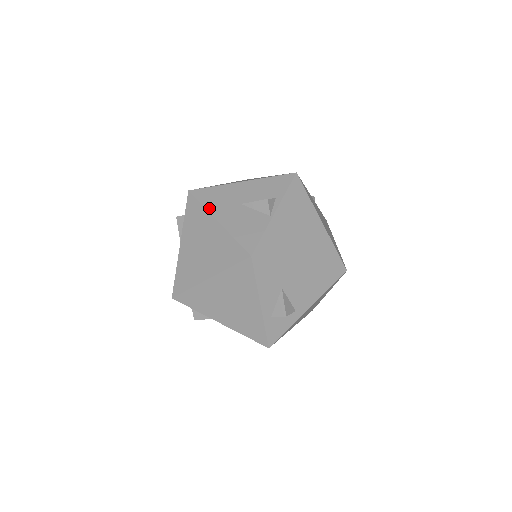
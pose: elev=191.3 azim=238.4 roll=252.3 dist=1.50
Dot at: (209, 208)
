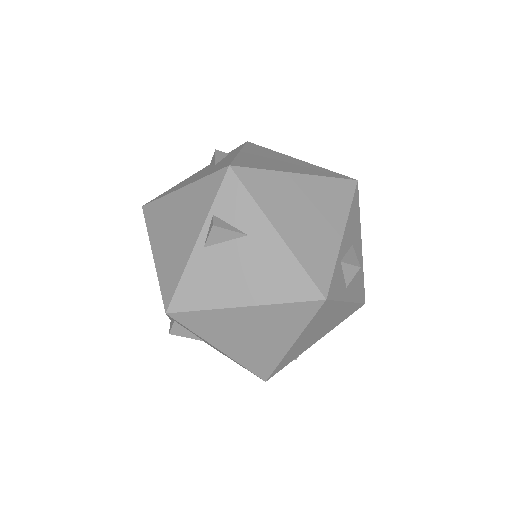
Dot at: occluded
